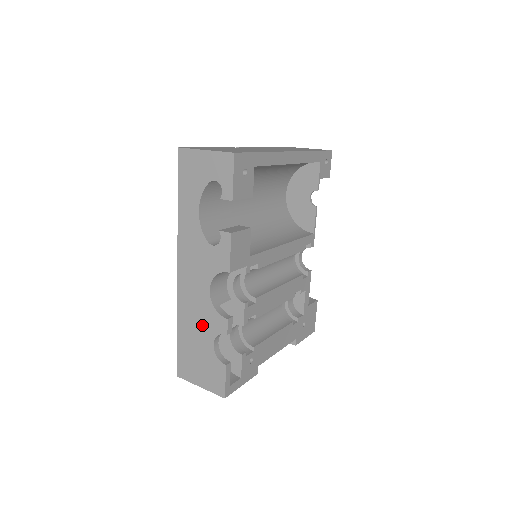
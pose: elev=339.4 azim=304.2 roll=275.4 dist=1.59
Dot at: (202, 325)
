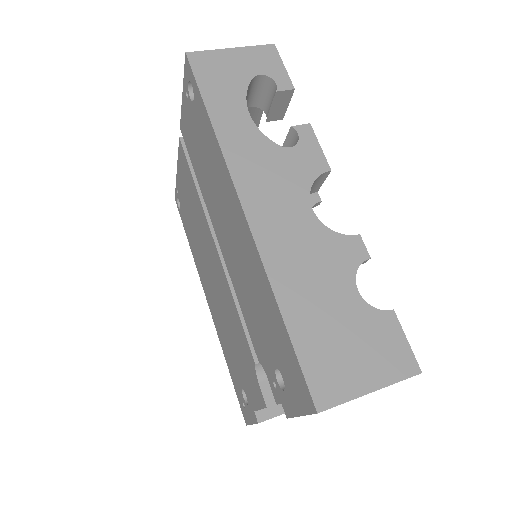
Dot at: (324, 270)
